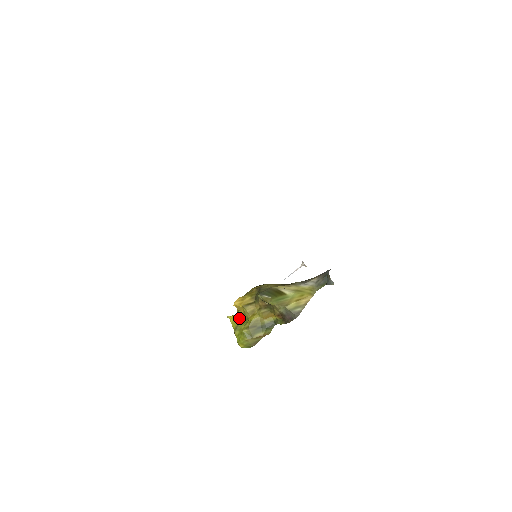
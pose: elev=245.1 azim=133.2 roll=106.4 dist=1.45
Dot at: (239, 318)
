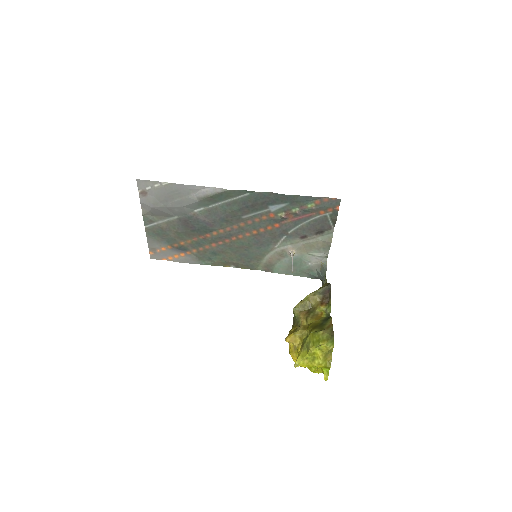
Dot at: (302, 346)
